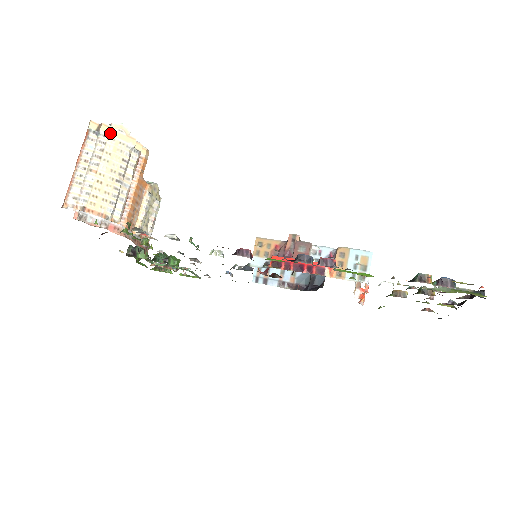
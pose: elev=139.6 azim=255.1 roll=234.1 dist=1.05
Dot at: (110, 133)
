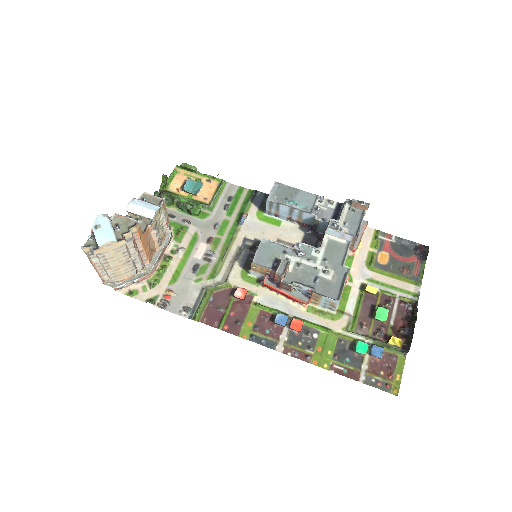
Dot at: (102, 251)
